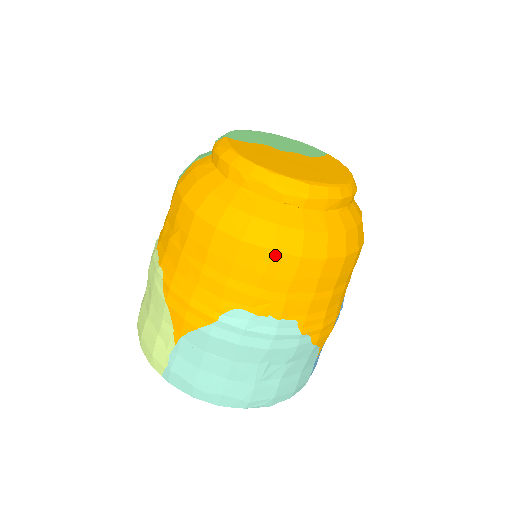
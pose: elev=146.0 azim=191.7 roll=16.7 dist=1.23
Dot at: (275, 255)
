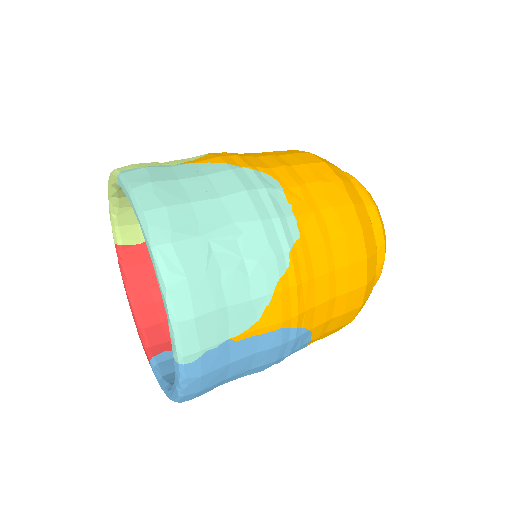
Dot at: (339, 184)
